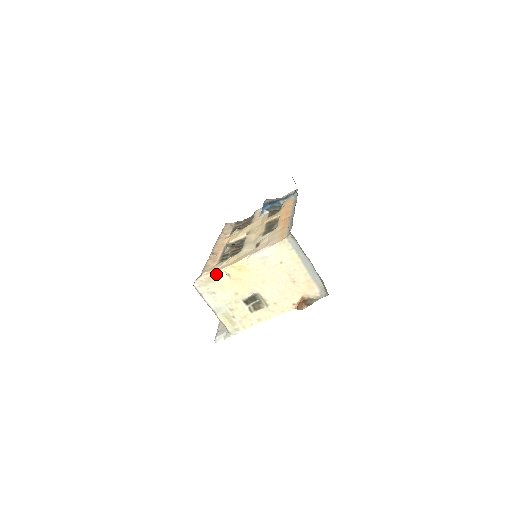
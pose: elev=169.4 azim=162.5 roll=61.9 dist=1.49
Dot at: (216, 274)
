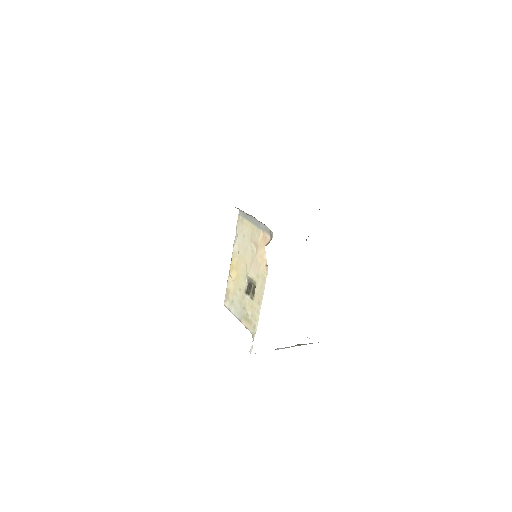
Dot at: (227, 283)
